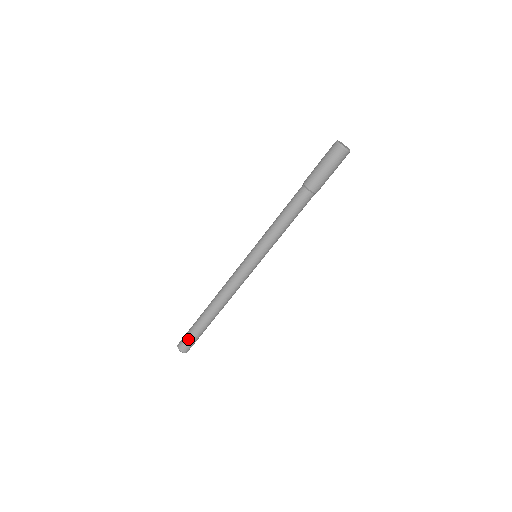
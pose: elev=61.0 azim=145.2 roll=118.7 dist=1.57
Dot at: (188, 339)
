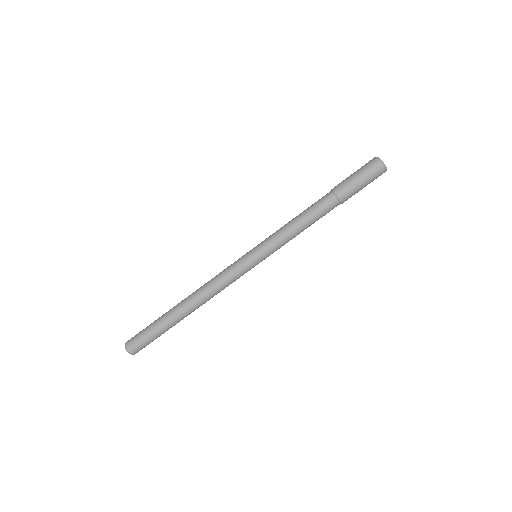
Dot at: (141, 332)
